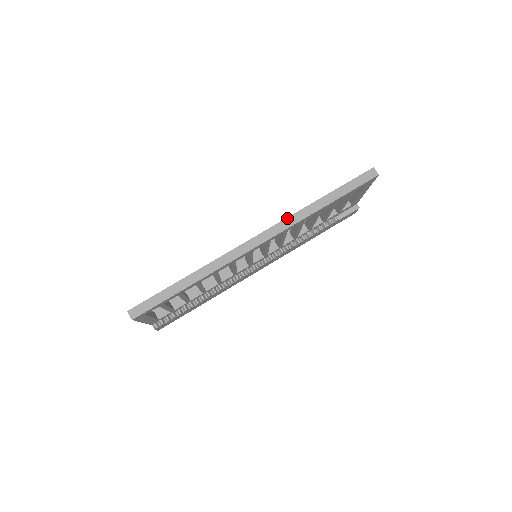
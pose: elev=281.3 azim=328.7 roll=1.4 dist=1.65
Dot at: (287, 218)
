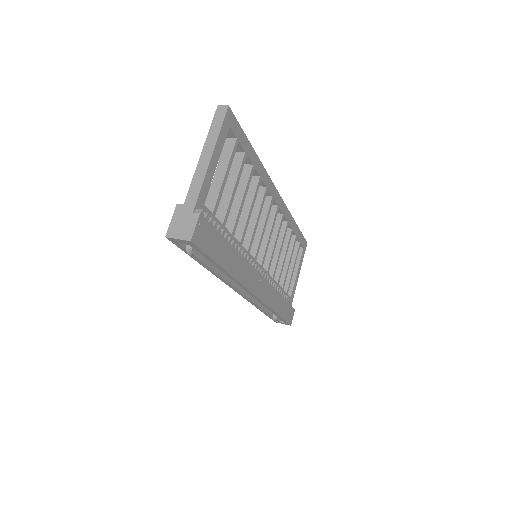
Dot at: occluded
